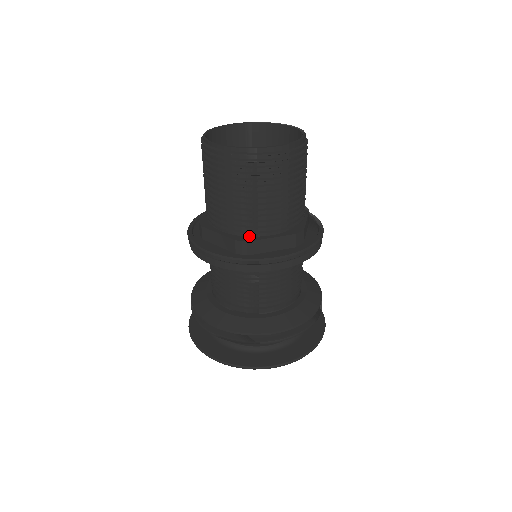
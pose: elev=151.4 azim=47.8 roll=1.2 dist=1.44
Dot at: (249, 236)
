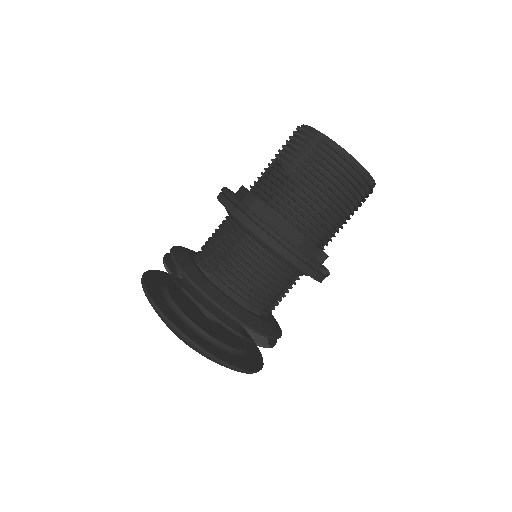
Dot at: (262, 201)
